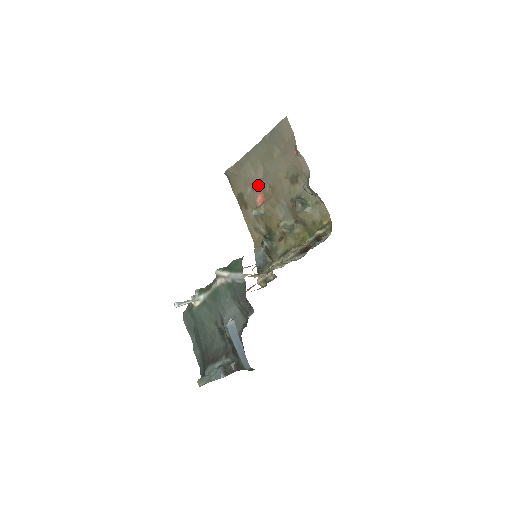
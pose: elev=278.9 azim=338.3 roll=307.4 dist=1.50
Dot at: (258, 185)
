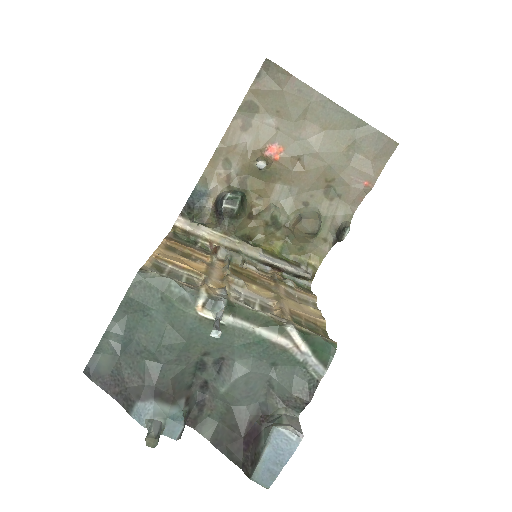
Dot at: (290, 137)
